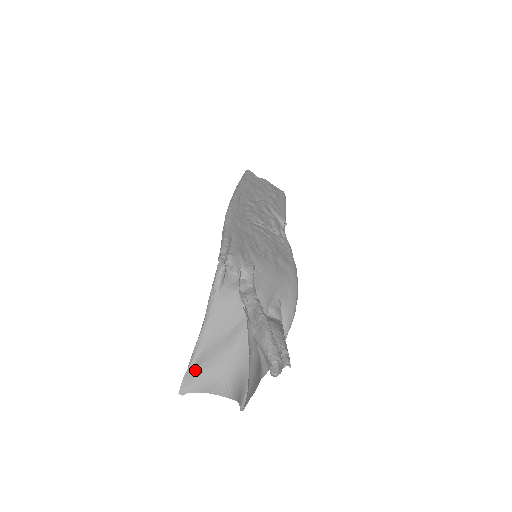
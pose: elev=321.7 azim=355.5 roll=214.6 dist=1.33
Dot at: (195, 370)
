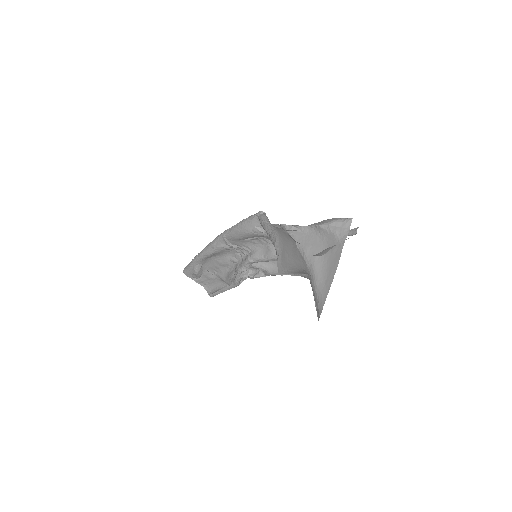
Dot at: (283, 260)
